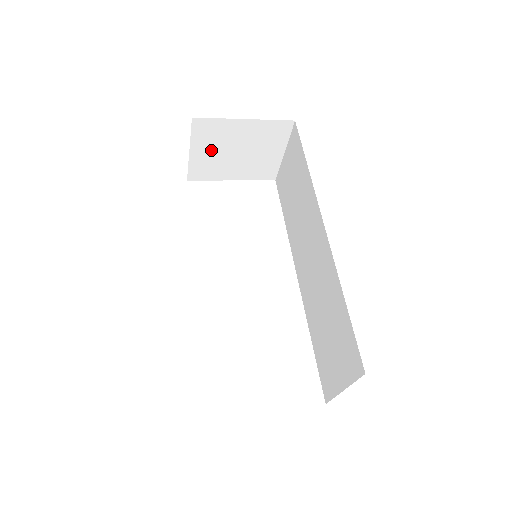
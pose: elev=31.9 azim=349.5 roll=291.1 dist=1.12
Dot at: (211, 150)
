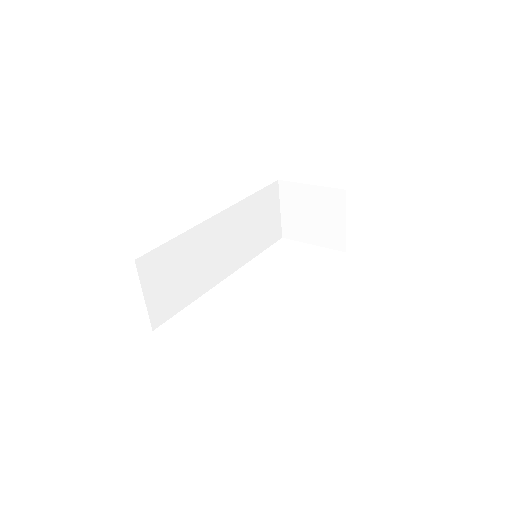
Dot at: (294, 211)
